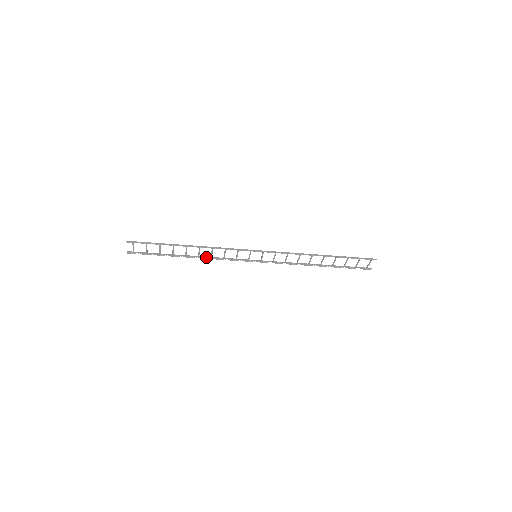
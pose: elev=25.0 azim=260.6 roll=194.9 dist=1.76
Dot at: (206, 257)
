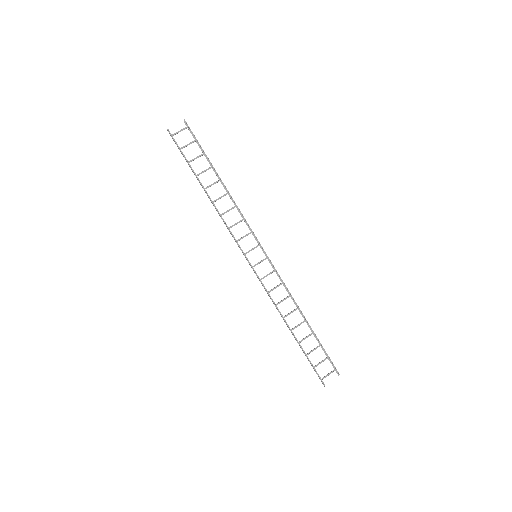
Dot at: (217, 210)
